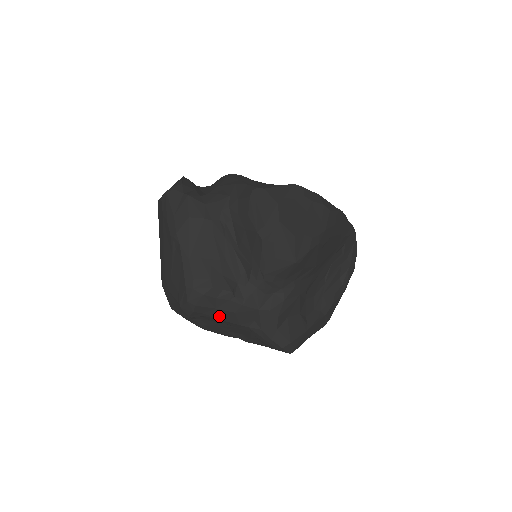
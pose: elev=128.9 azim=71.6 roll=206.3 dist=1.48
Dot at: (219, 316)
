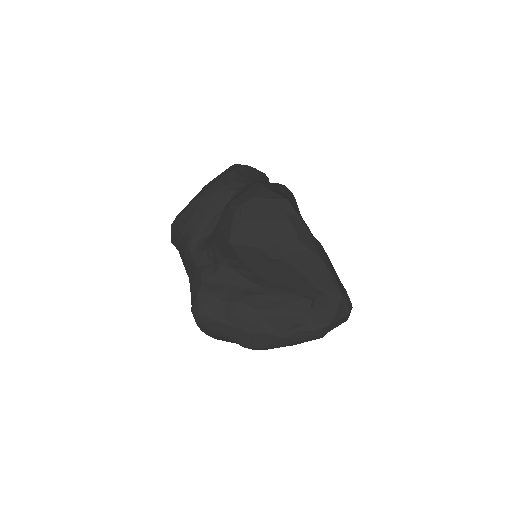
Dot at: (181, 254)
